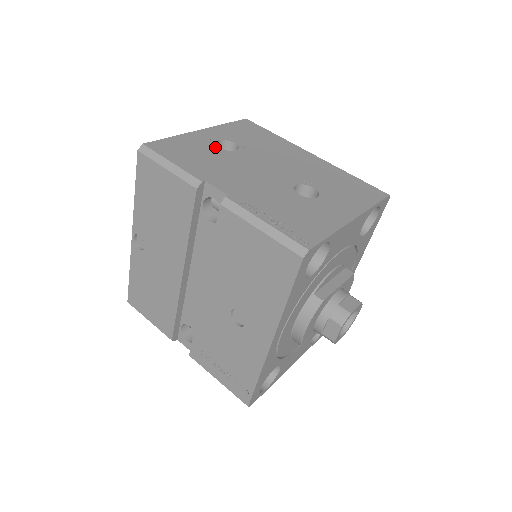
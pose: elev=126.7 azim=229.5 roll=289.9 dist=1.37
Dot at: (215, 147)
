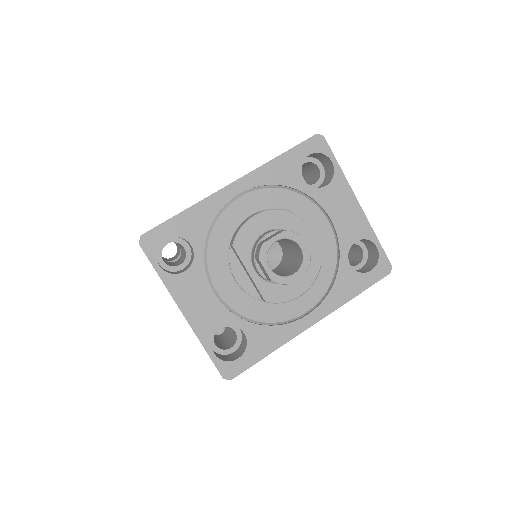
Dot at: occluded
